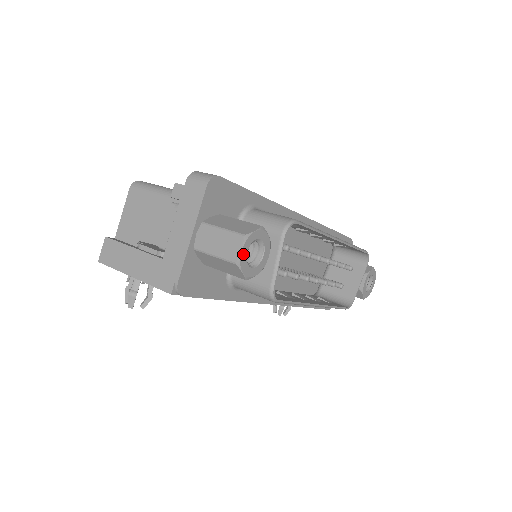
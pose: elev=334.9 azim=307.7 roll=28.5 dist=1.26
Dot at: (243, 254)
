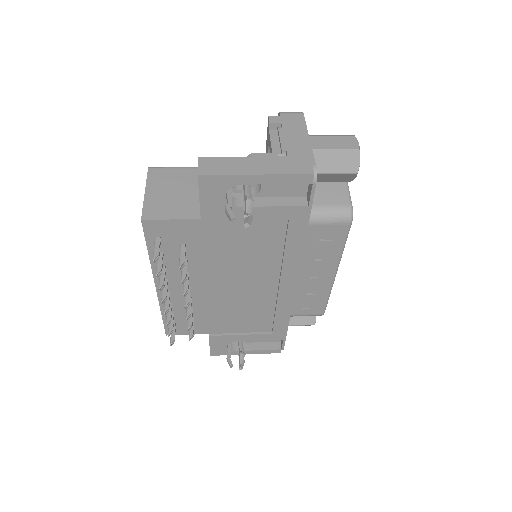
Dot at: (358, 147)
